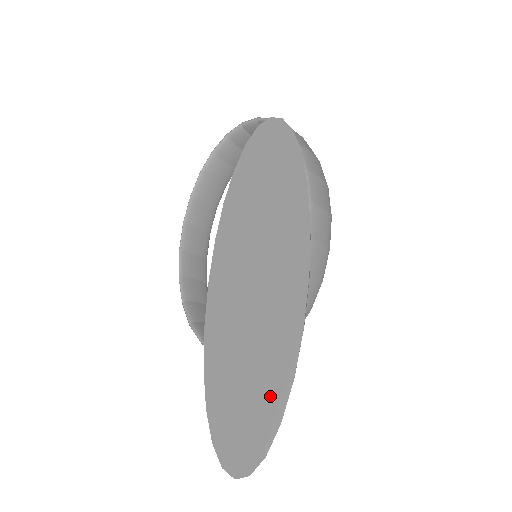
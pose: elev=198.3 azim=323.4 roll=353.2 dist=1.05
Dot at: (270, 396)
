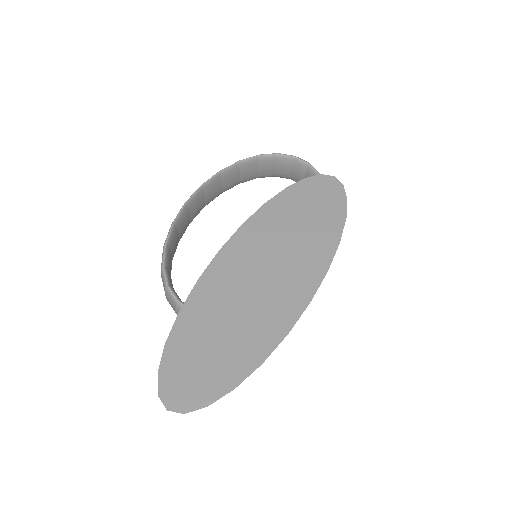
Dot at: (235, 365)
